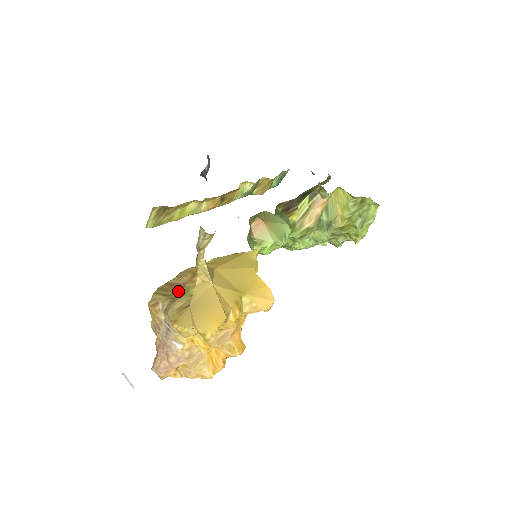
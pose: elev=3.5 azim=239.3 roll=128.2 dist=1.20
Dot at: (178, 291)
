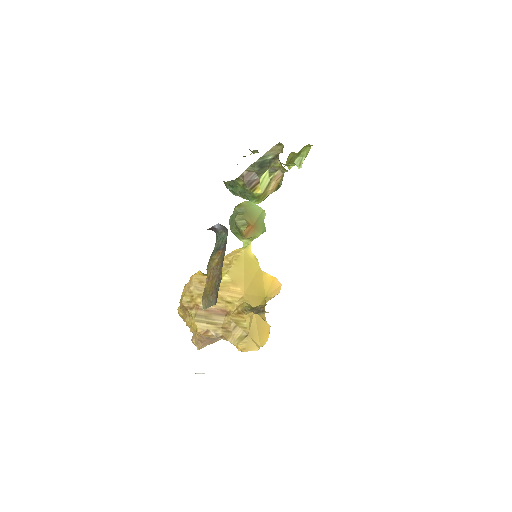
Dot at: (222, 319)
